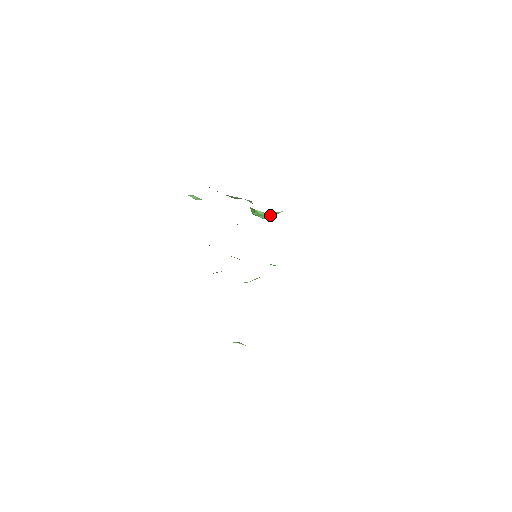
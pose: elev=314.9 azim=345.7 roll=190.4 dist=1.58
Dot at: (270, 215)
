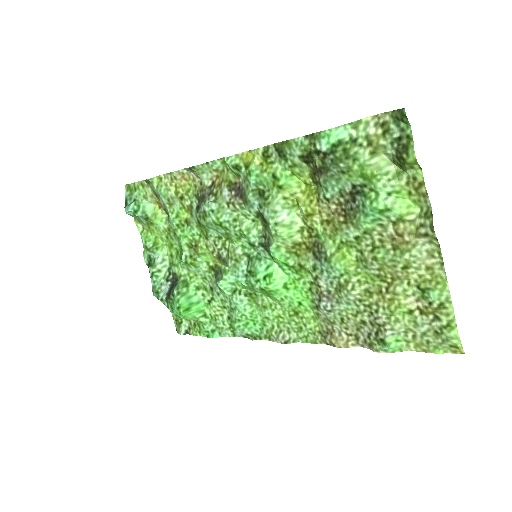
Dot at: (195, 307)
